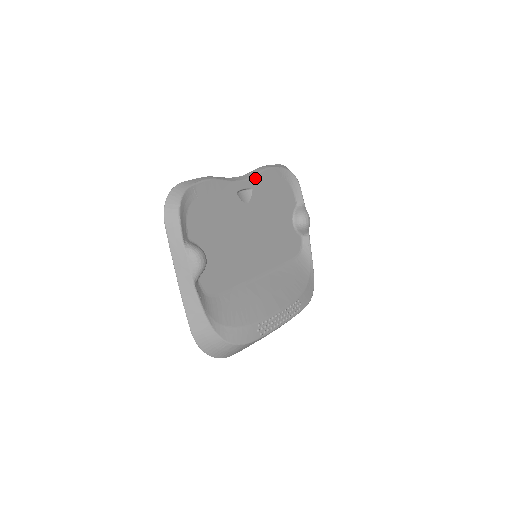
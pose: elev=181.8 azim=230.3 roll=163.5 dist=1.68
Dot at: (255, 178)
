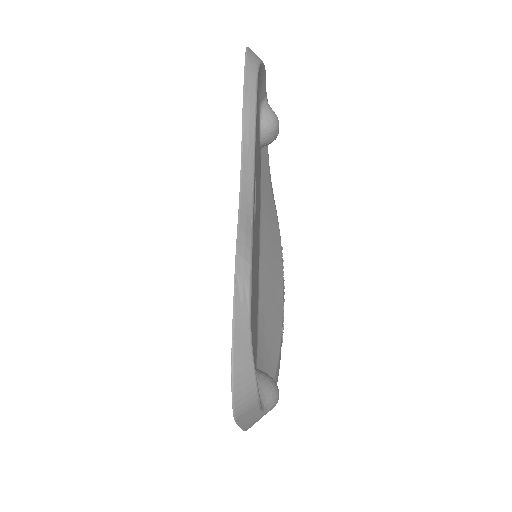
Dot at: (255, 152)
